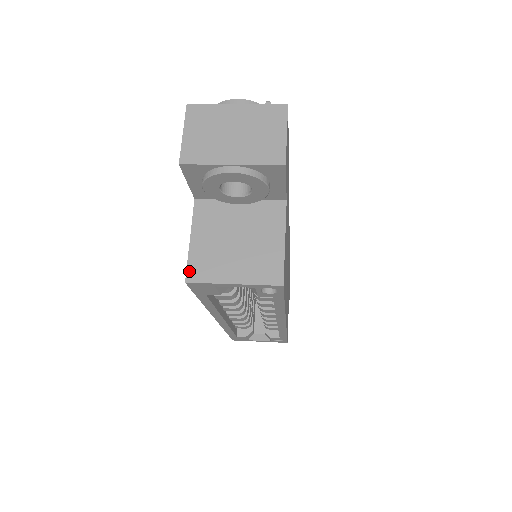
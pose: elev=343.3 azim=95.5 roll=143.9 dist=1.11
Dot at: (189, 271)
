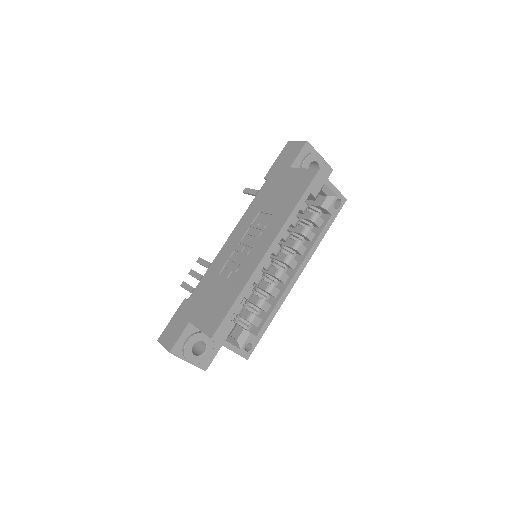
Dot at: (316, 170)
